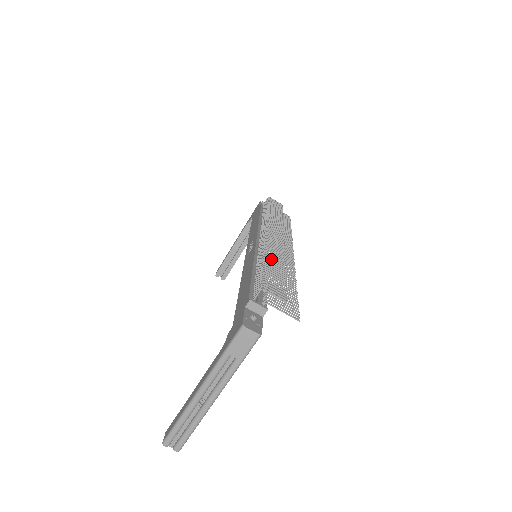
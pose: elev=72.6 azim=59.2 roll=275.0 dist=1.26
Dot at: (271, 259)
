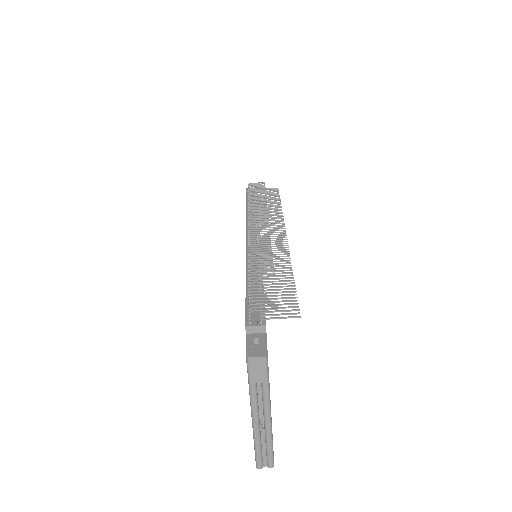
Dot at: (256, 266)
